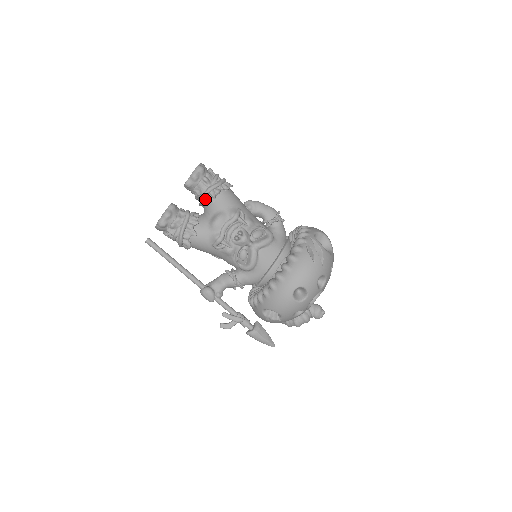
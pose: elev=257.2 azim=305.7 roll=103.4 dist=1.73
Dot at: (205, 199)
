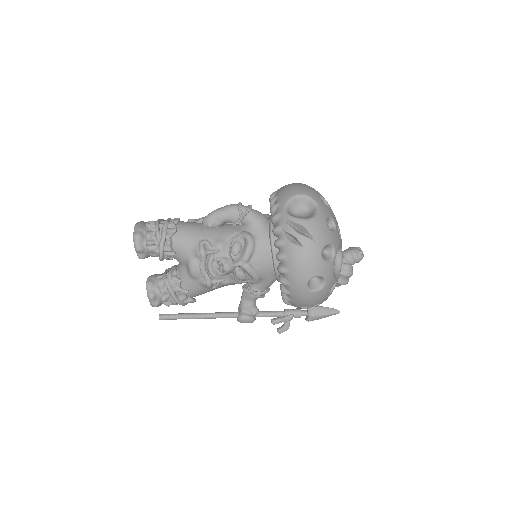
Dot at: (166, 258)
